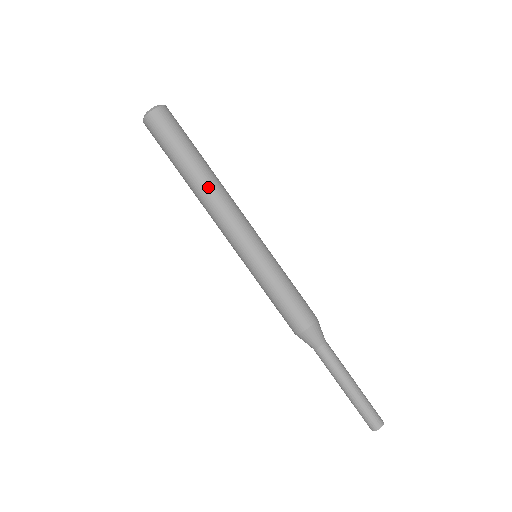
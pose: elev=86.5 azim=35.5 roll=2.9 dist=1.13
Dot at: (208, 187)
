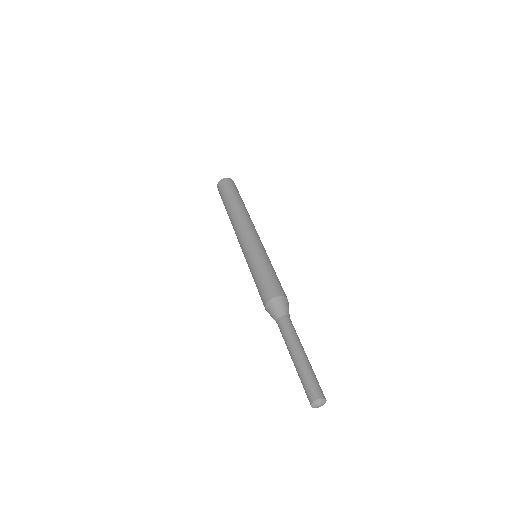
Dot at: (236, 213)
